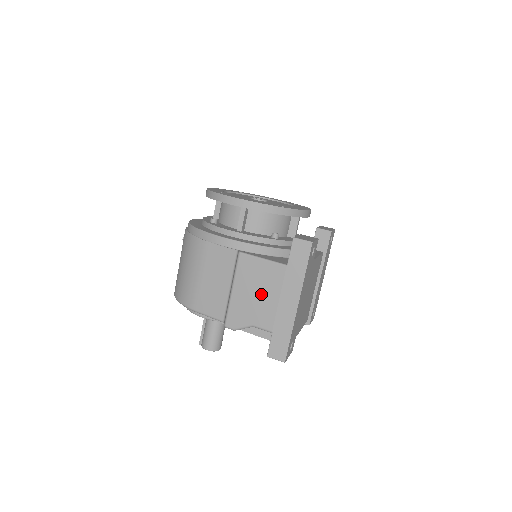
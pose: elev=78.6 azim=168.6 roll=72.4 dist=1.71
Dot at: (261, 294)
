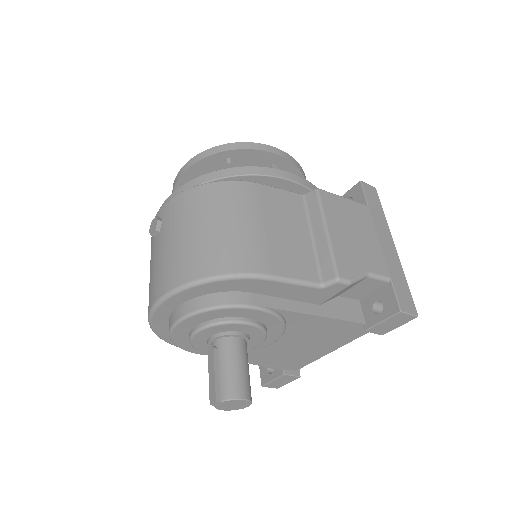
Dot at: (360, 234)
